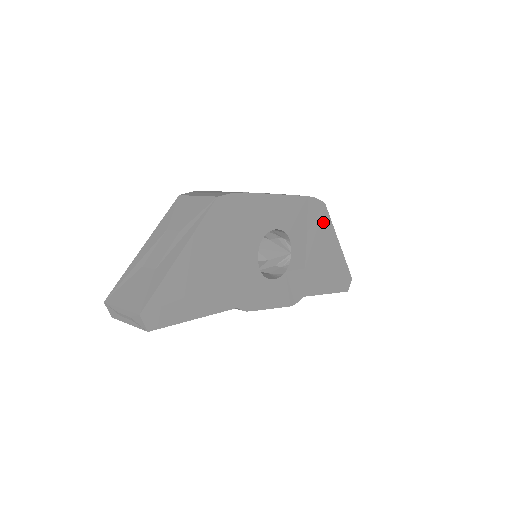
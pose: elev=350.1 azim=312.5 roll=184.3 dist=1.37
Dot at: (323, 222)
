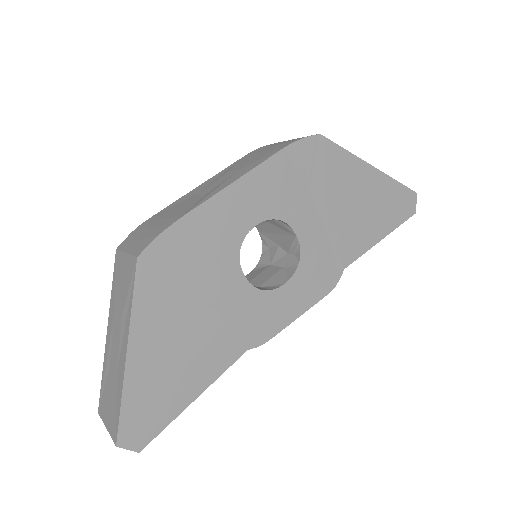
Dot at: (330, 160)
